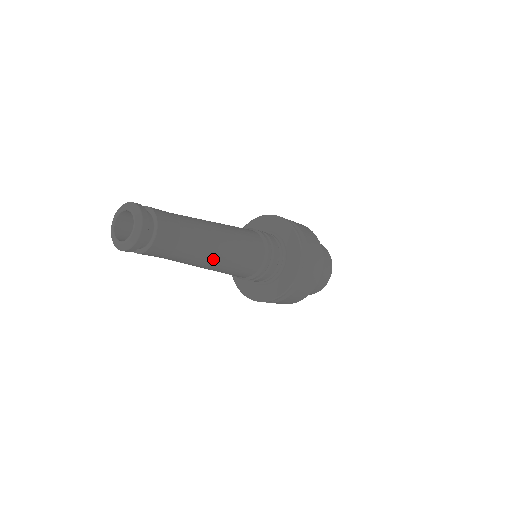
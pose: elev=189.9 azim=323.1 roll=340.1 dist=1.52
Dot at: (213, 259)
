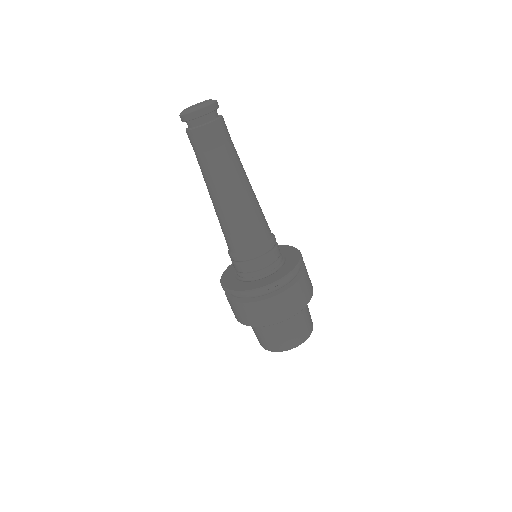
Dot at: (246, 185)
